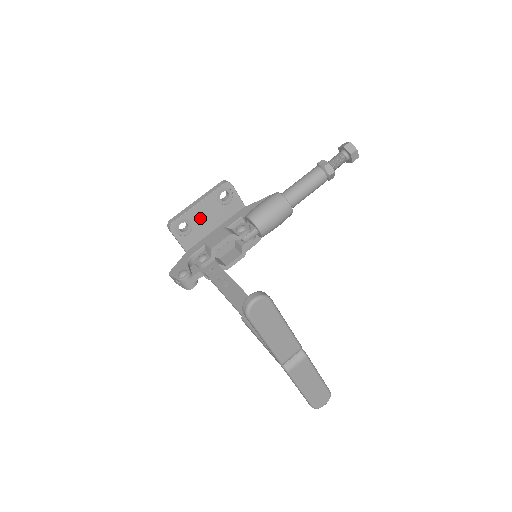
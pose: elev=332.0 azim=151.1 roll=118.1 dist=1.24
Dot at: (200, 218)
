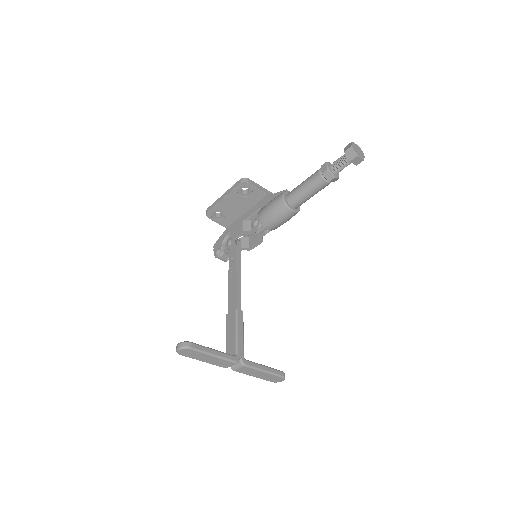
Dot at: (229, 207)
